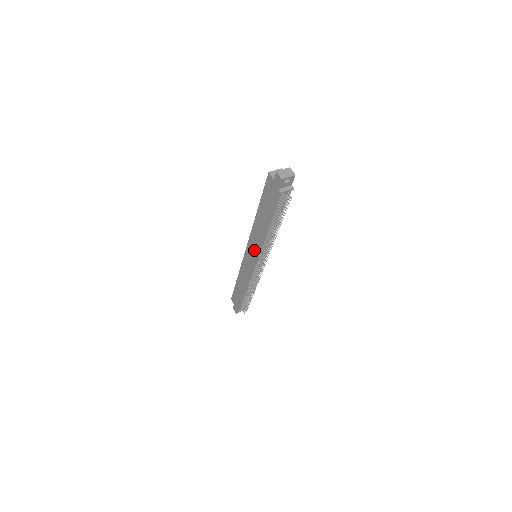
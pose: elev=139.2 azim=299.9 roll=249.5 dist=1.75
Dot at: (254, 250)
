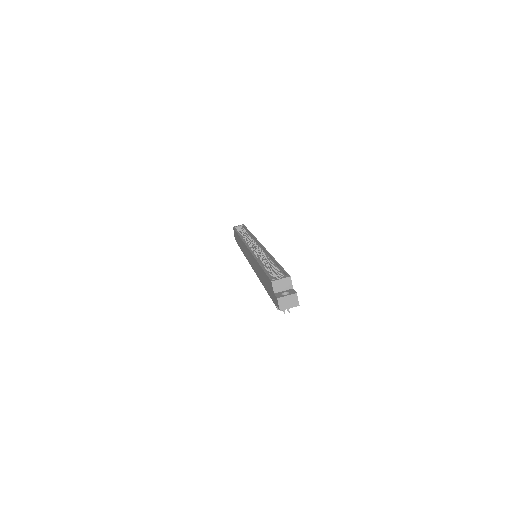
Dot at: (252, 264)
